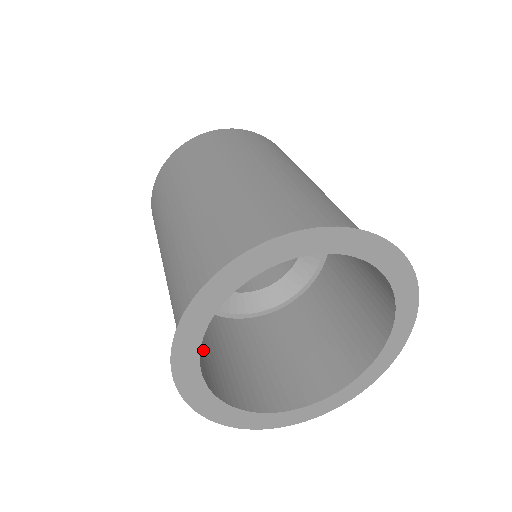
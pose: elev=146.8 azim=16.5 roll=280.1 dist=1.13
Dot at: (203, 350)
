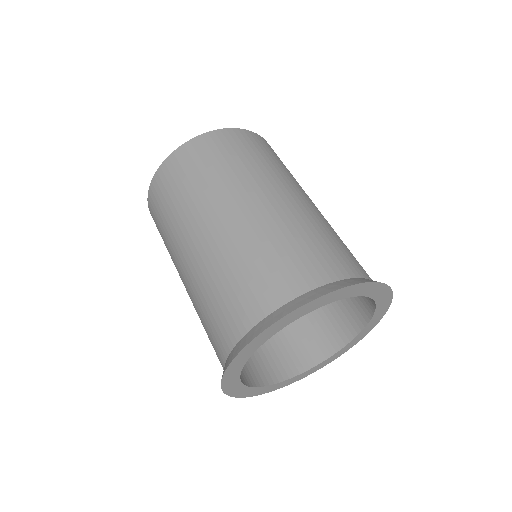
Dot at: (273, 341)
